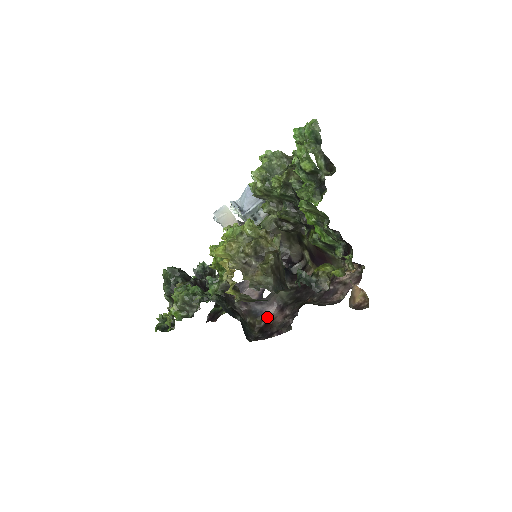
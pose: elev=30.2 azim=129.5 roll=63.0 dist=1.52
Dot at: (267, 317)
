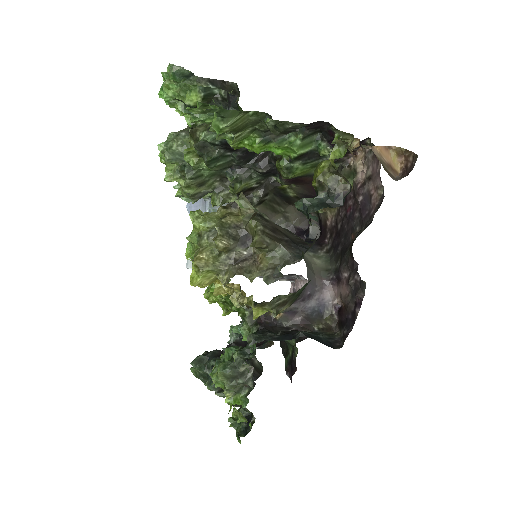
Dot at: (332, 305)
